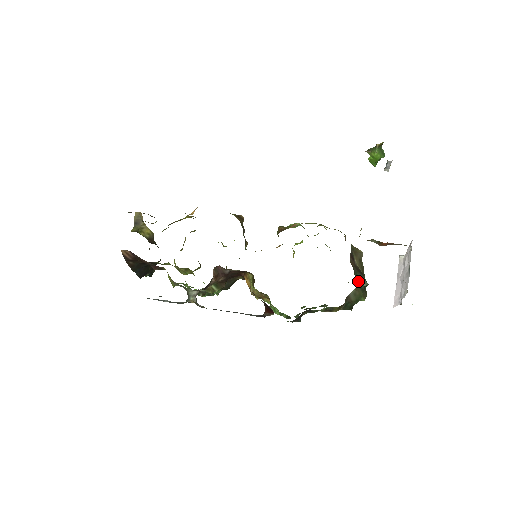
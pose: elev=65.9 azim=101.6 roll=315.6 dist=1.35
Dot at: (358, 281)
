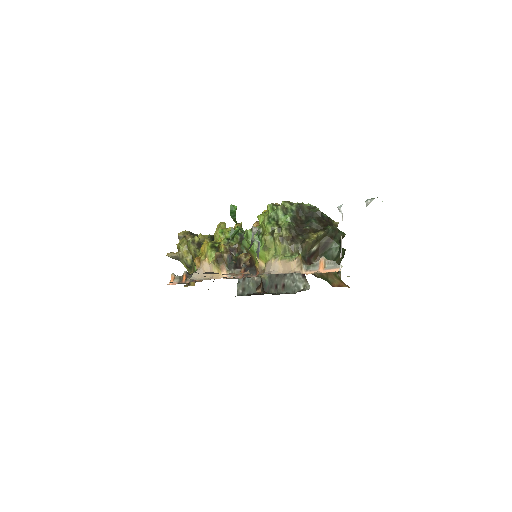
Dot at: occluded
